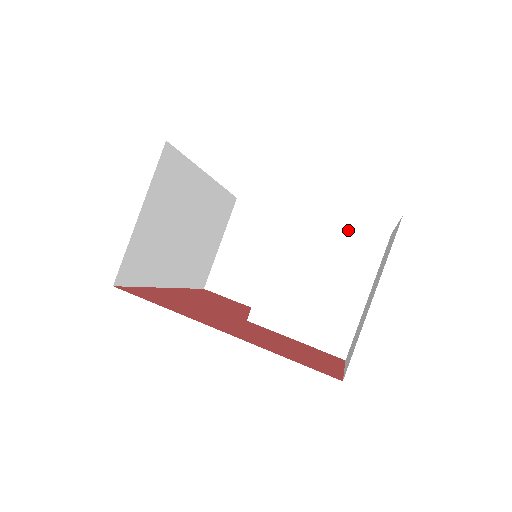
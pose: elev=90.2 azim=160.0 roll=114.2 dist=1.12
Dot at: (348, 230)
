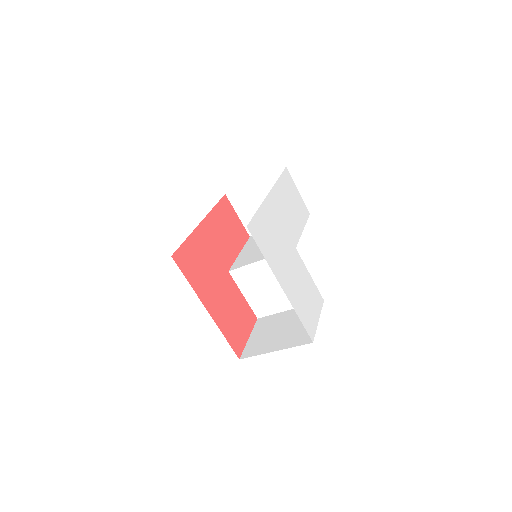
Dot at: occluded
